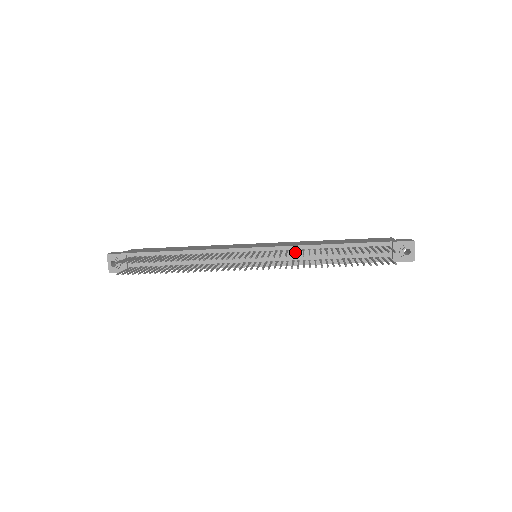
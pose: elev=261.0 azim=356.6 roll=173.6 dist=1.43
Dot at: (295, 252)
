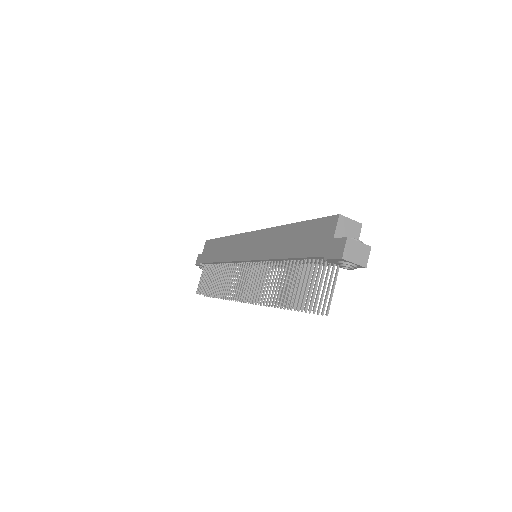
Dot at: (270, 262)
